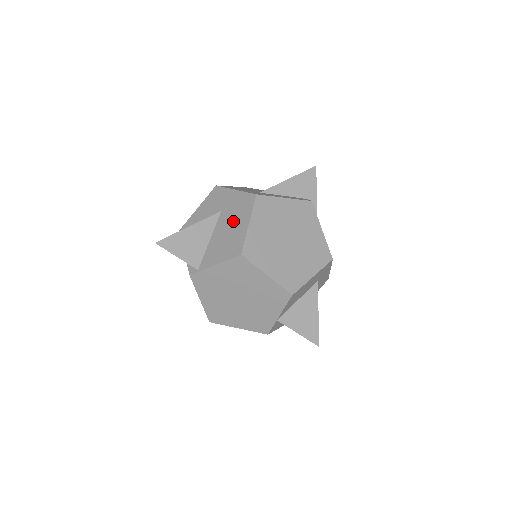
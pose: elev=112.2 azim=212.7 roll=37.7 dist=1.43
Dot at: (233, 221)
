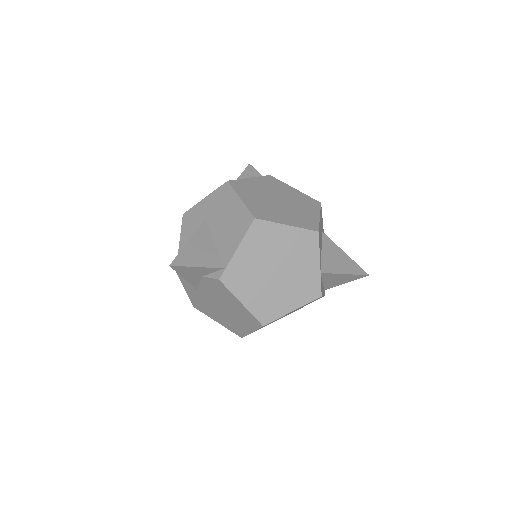
Dot at: (224, 212)
